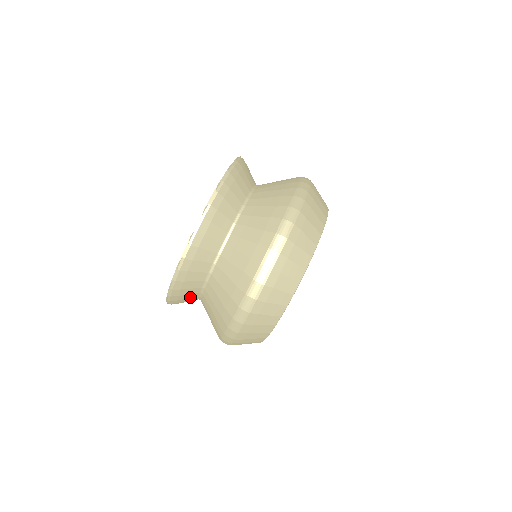
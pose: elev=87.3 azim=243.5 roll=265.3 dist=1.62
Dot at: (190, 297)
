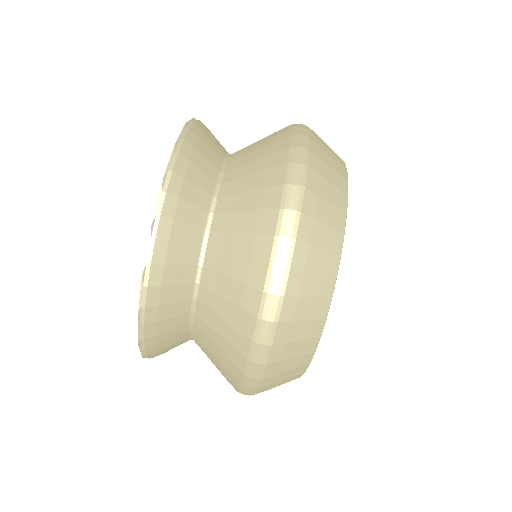
Dot at: (177, 344)
